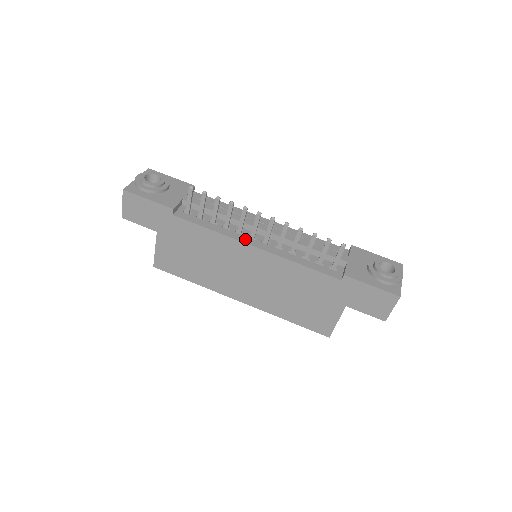
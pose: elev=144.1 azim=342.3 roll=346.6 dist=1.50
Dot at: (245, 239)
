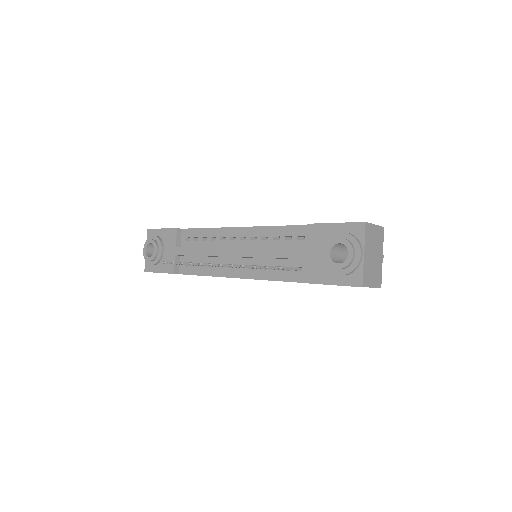
Dot at: (227, 272)
